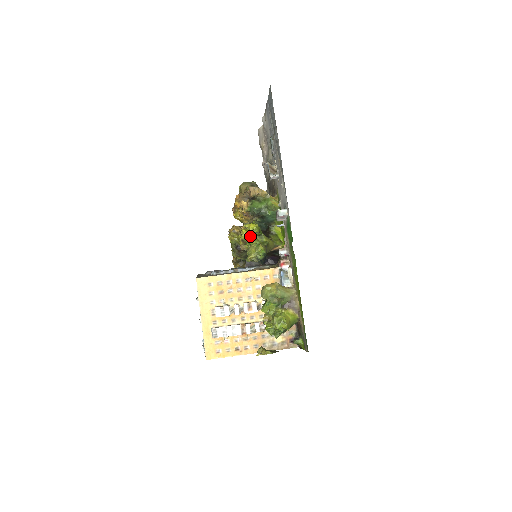
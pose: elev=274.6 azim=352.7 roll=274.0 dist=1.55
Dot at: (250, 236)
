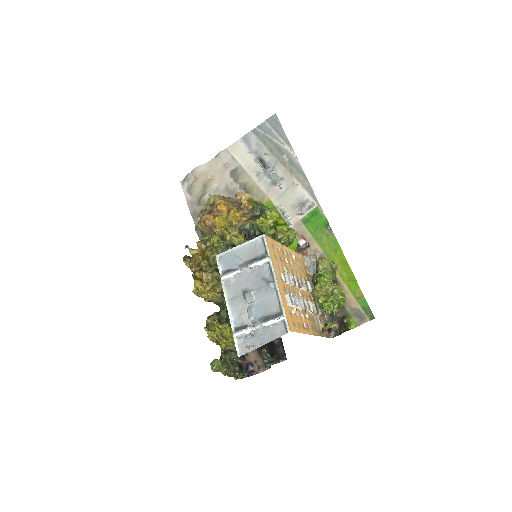
Dot at: (270, 225)
